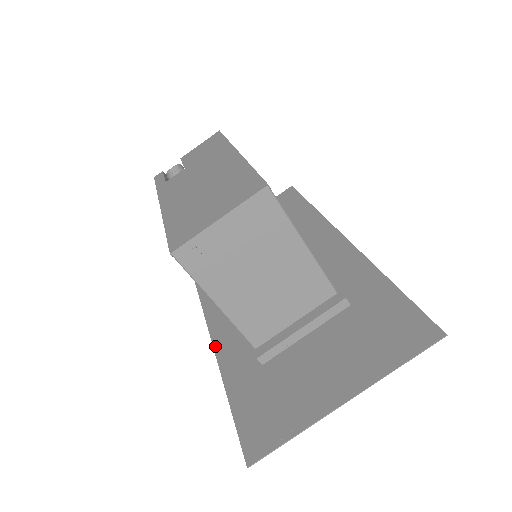
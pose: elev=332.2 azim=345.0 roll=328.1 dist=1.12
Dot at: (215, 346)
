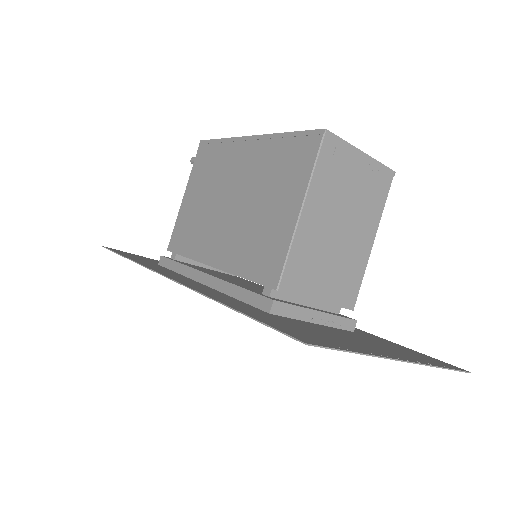
Dot at: (185, 284)
